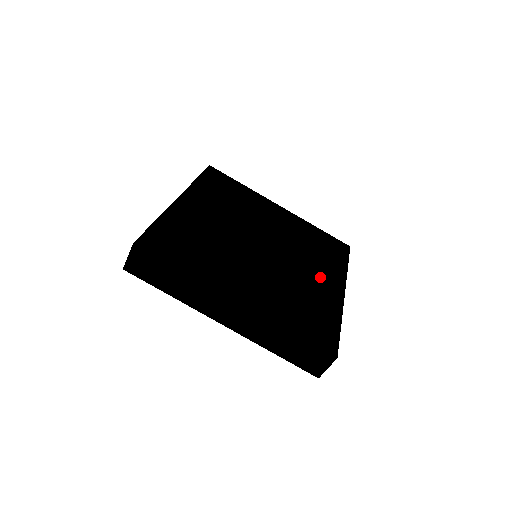
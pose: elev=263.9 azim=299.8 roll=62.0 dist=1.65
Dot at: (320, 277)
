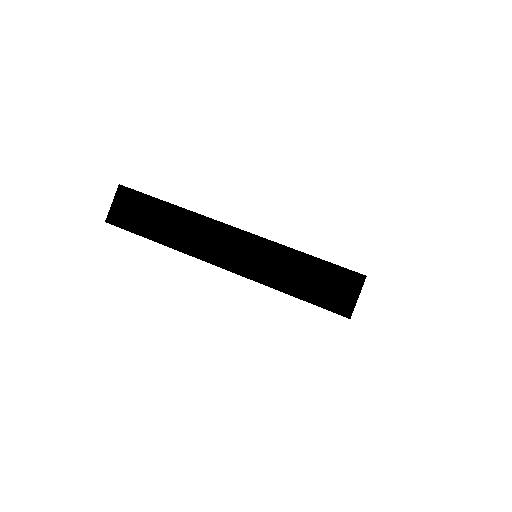
Dot at: occluded
